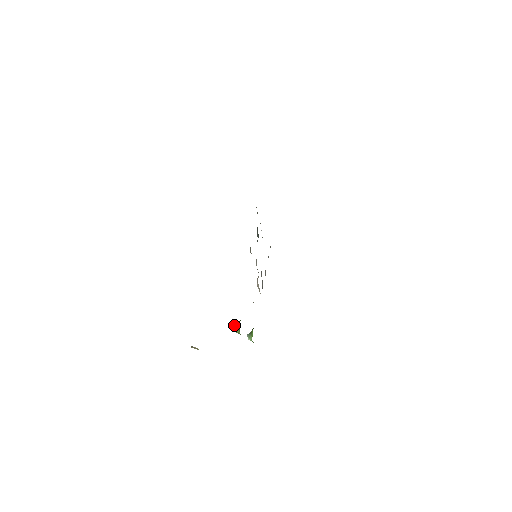
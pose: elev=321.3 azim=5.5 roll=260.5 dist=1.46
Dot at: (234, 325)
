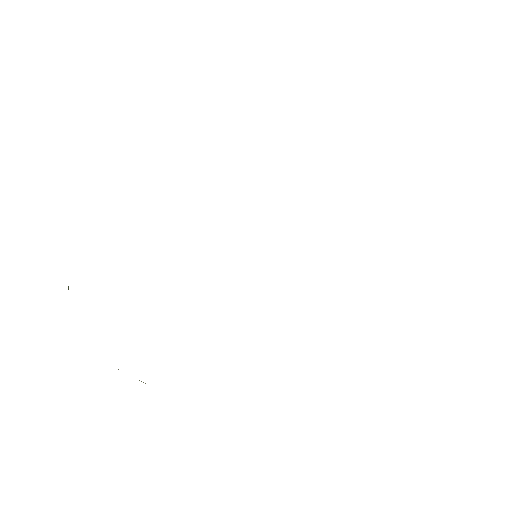
Dot at: occluded
